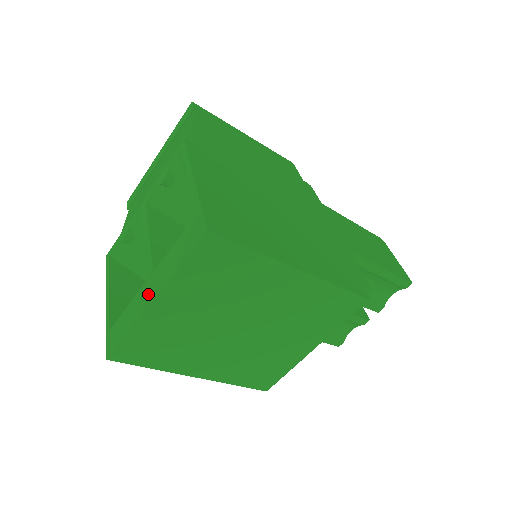
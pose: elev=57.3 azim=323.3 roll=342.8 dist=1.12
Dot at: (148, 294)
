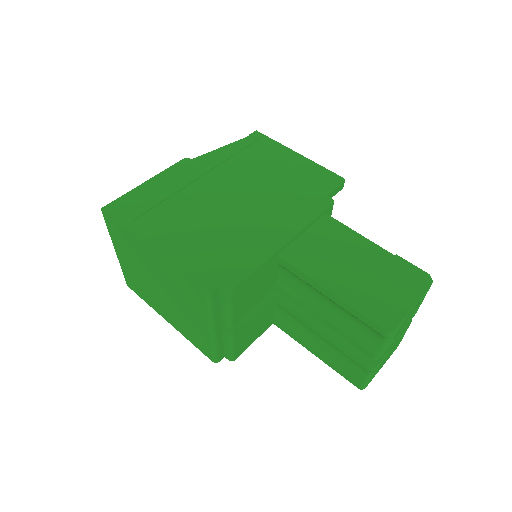
Dot at: occluded
